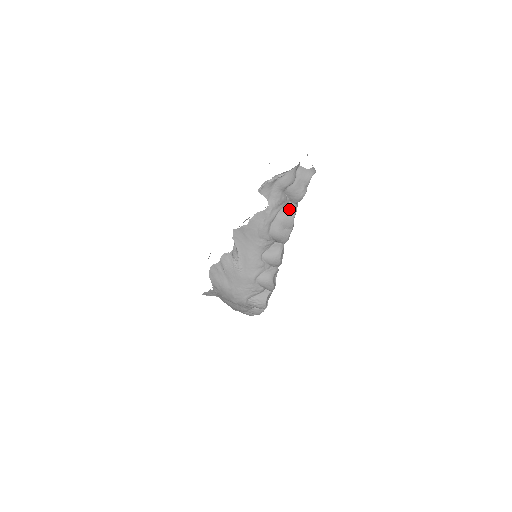
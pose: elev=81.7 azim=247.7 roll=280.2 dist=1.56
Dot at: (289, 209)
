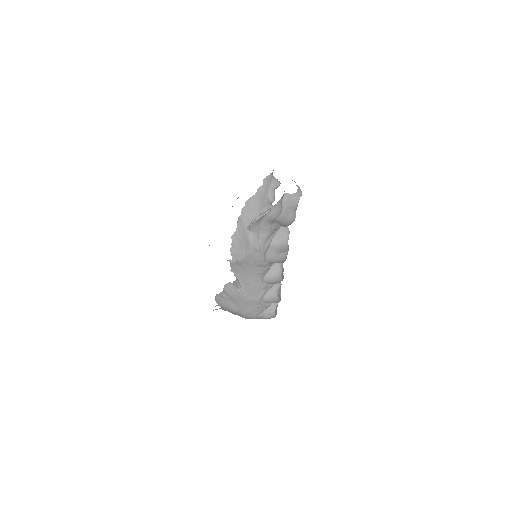
Dot at: (281, 235)
